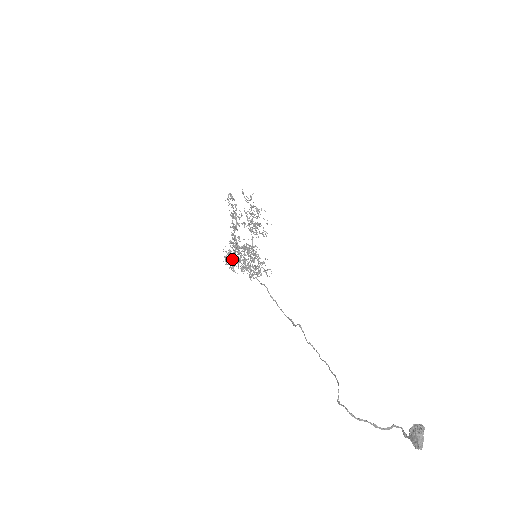
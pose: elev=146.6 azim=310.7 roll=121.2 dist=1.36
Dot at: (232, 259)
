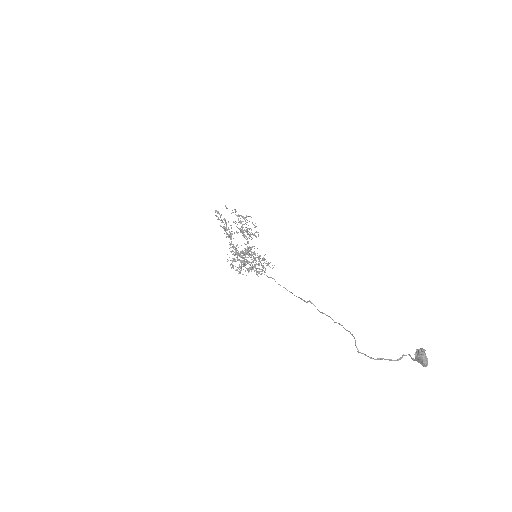
Dot at: occluded
